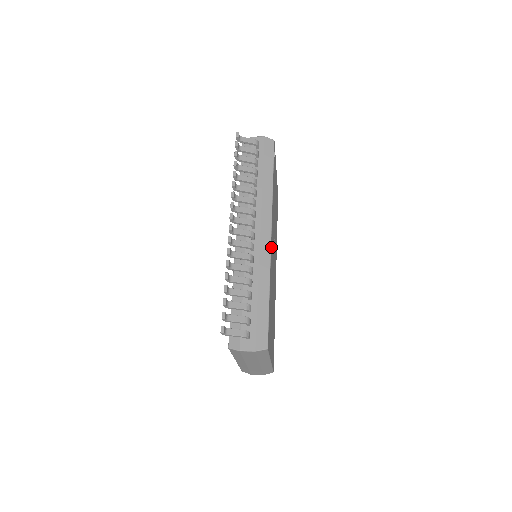
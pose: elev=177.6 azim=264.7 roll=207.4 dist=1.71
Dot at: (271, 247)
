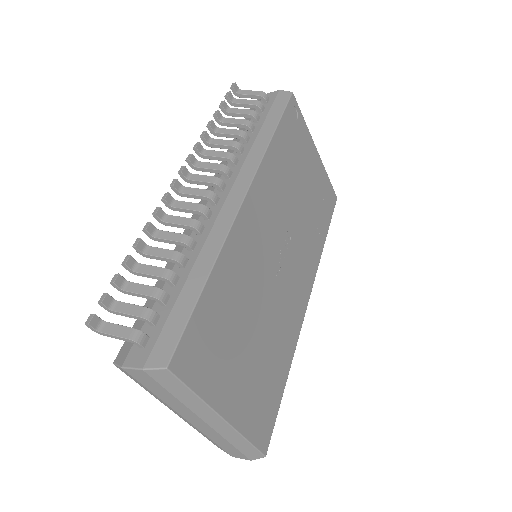
Dot at: (242, 216)
